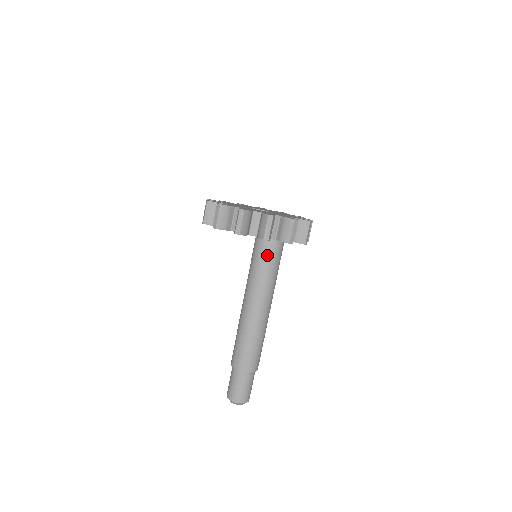
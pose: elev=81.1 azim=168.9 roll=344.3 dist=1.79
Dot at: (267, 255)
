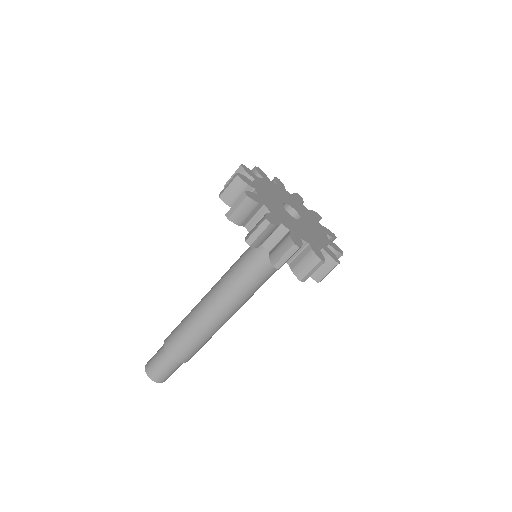
Dot at: (252, 261)
